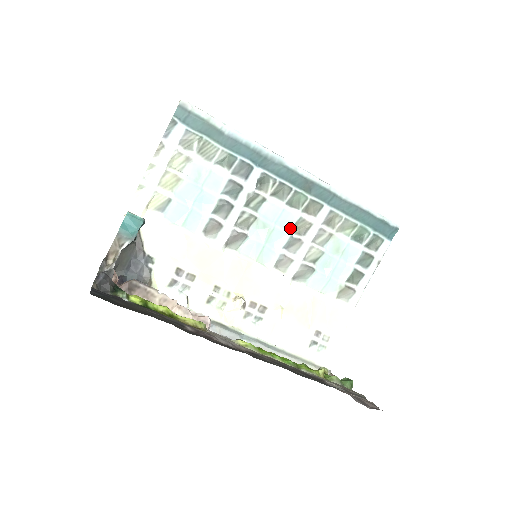
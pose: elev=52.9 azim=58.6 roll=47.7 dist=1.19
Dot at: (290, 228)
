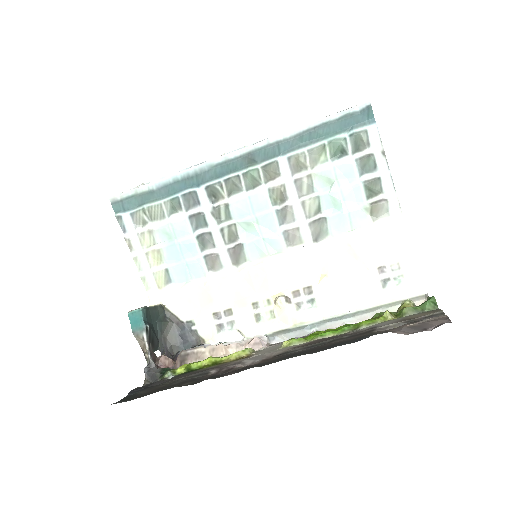
Dot at: (269, 205)
